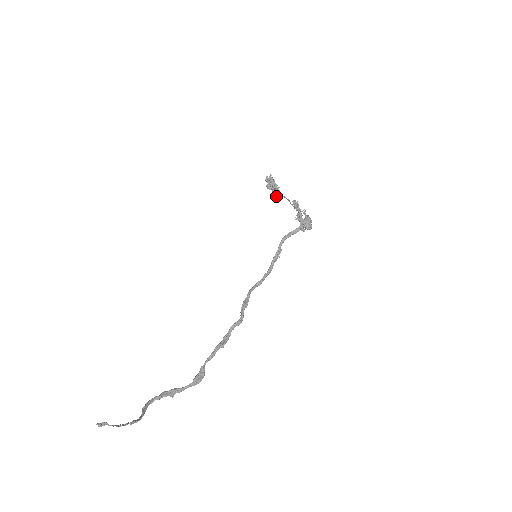
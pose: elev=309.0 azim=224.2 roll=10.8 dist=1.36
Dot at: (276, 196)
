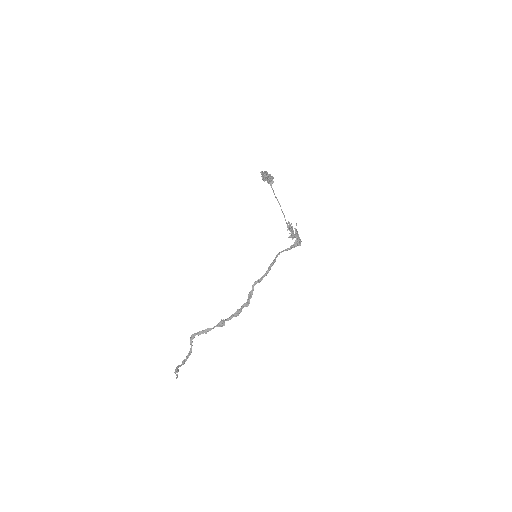
Dot at: occluded
